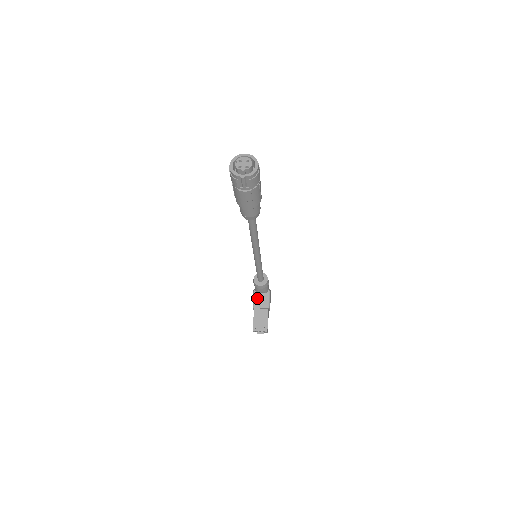
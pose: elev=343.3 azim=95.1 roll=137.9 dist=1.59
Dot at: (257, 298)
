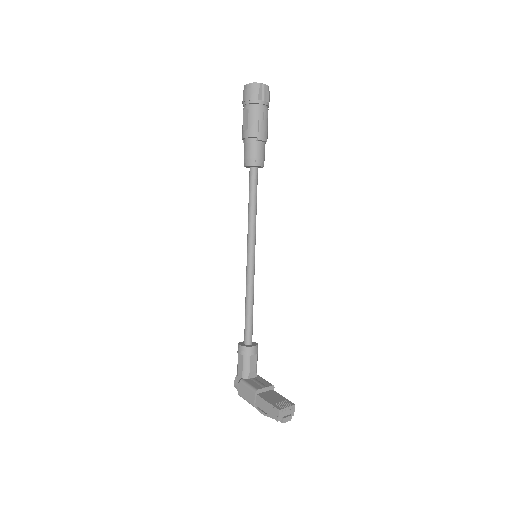
Dot at: (252, 382)
